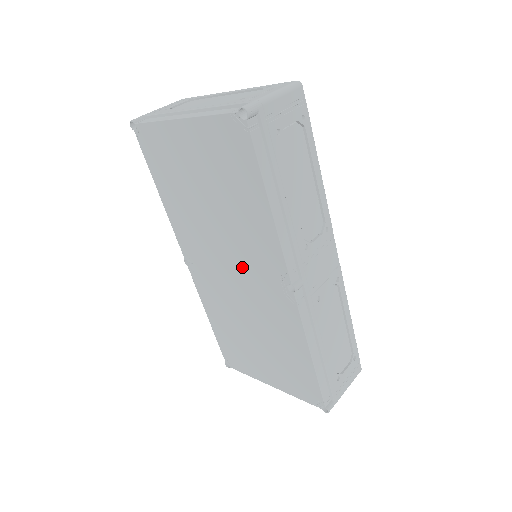
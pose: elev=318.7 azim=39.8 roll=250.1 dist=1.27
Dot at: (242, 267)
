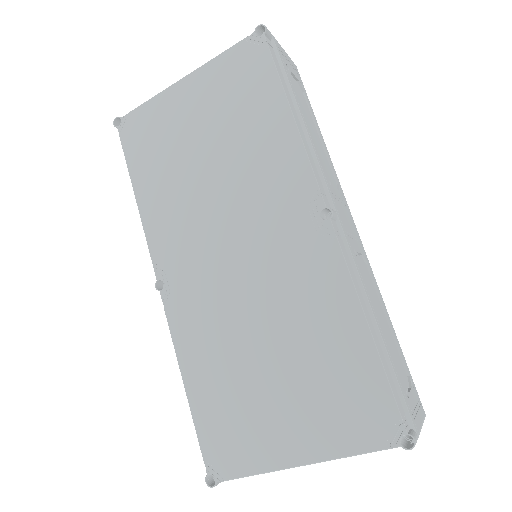
Dot at: (251, 230)
